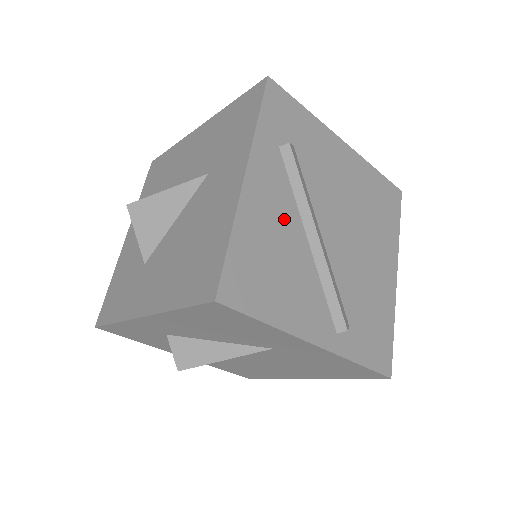
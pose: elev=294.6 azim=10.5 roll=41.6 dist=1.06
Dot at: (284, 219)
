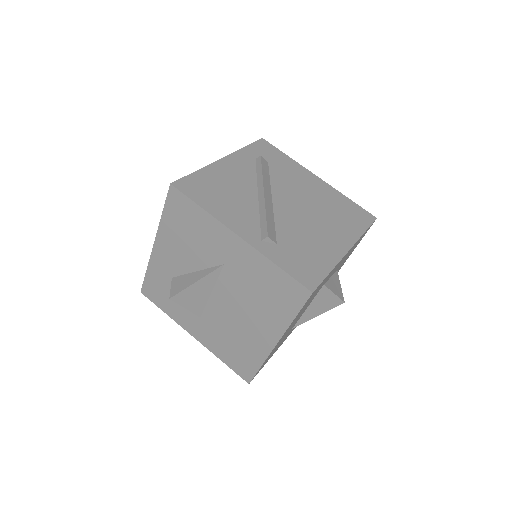
Dot at: (242, 181)
